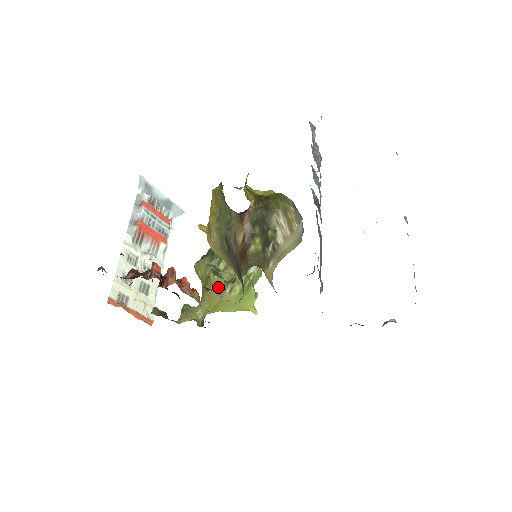
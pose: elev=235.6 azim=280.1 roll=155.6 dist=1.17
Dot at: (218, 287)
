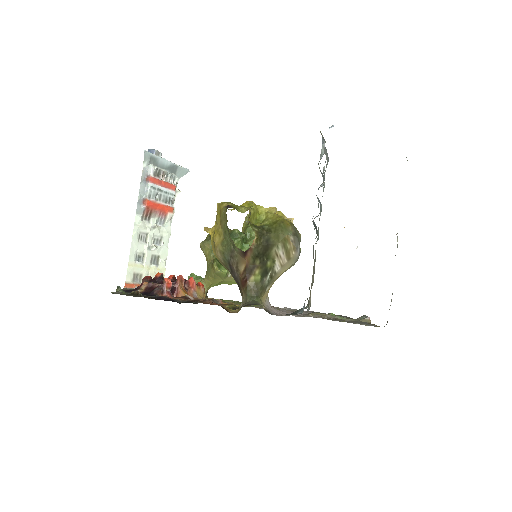
Dot at: (221, 275)
